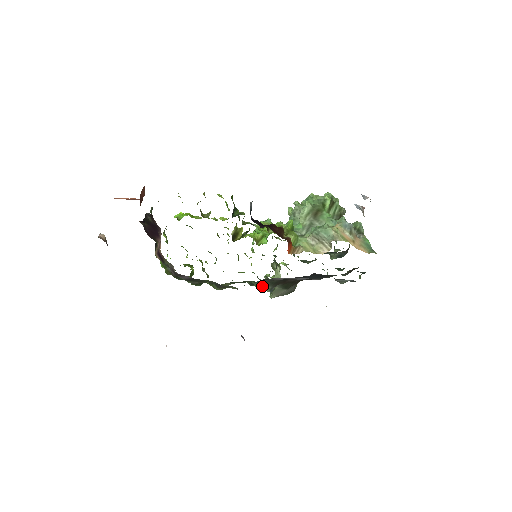
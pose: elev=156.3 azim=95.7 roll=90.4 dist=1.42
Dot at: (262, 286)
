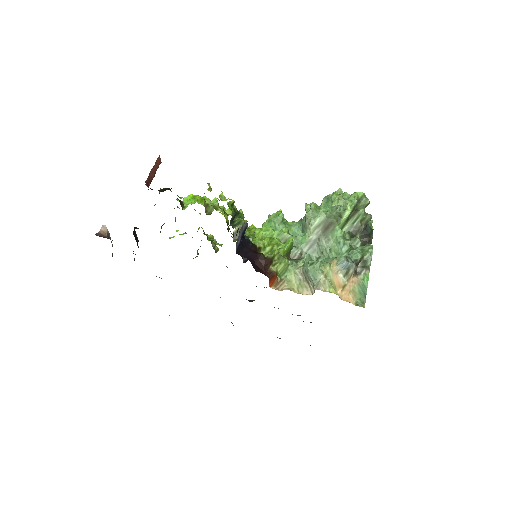
Dot at: (256, 286)
